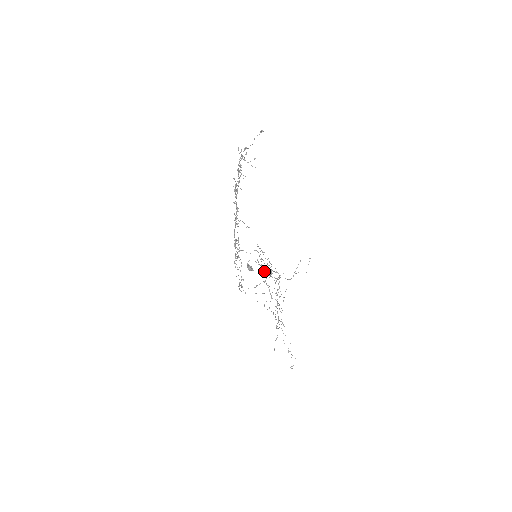
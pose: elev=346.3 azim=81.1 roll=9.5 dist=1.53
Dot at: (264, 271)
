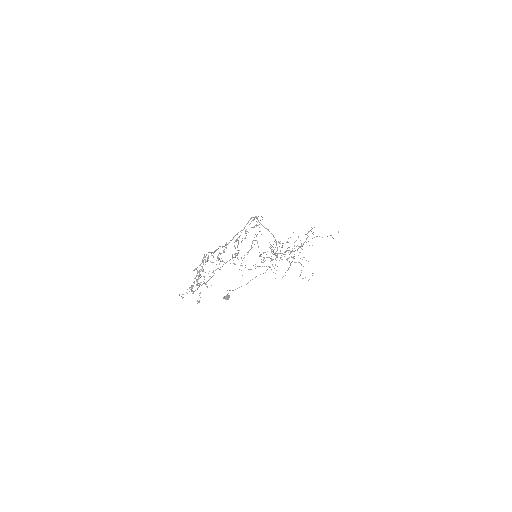
Dot at: (268, 257)
